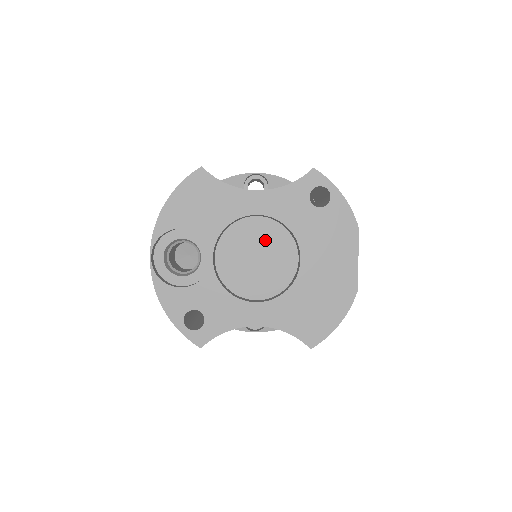
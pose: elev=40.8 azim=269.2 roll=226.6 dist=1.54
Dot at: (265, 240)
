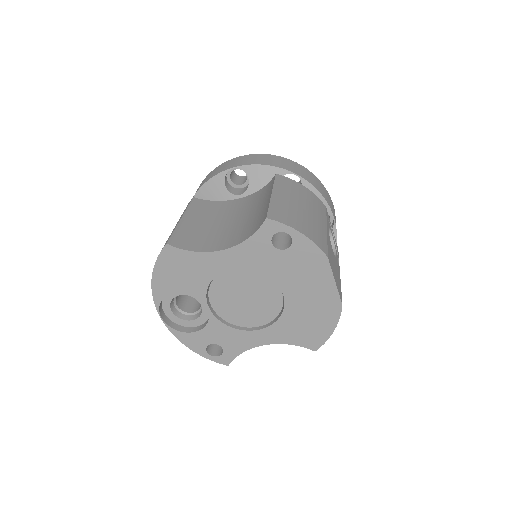
Dot at: (247, 284)
